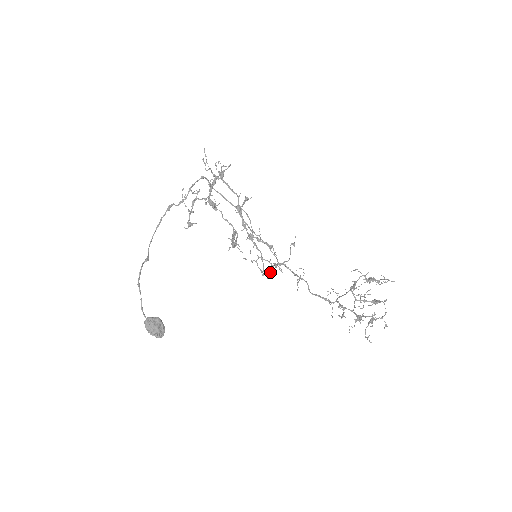
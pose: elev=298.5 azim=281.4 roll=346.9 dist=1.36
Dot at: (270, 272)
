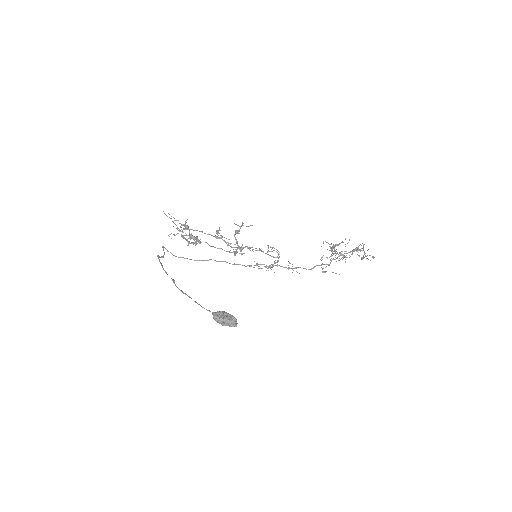
Dot at: (278, 253)
